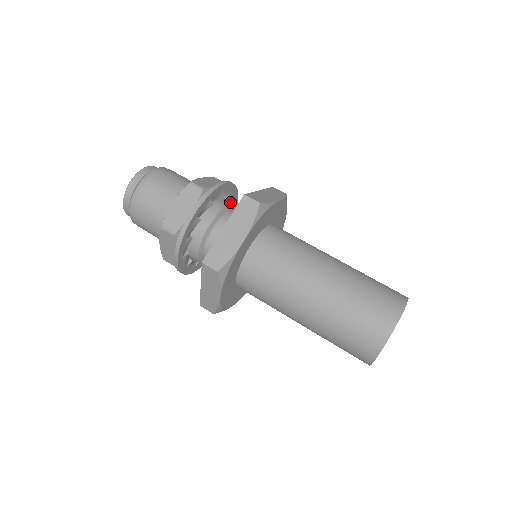
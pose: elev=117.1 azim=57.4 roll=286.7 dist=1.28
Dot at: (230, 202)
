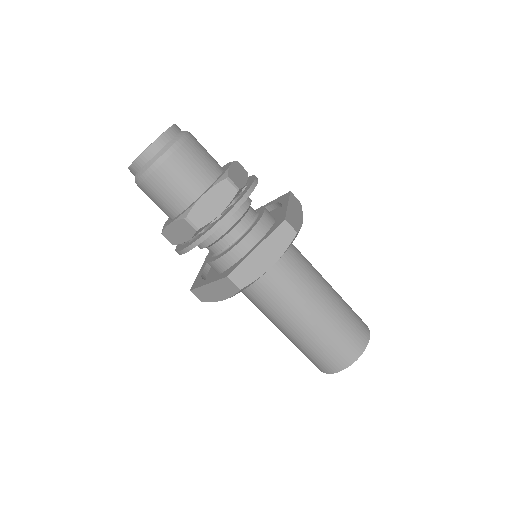
Dot at: (235, 217)
